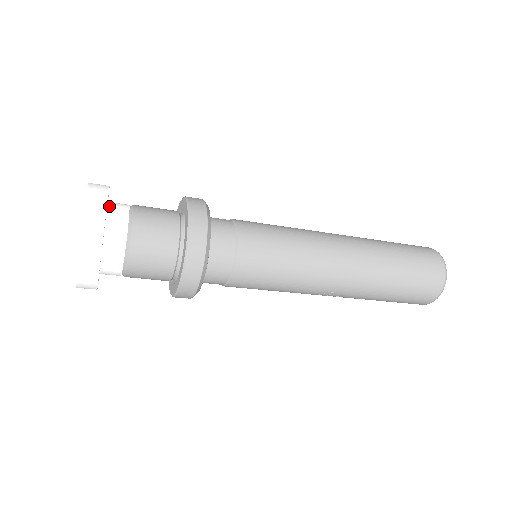
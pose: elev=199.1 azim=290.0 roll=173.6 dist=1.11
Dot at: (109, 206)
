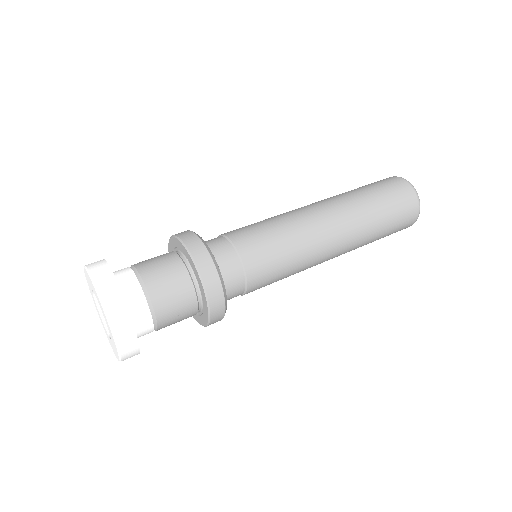
Dot at: occluded
